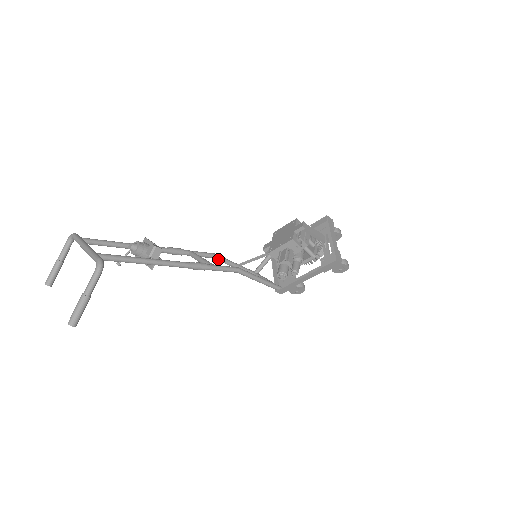
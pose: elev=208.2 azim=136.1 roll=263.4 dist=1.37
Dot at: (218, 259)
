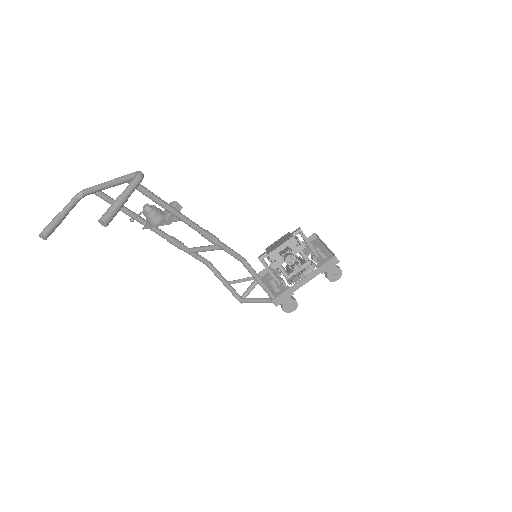
Dot at: (212, 267)
